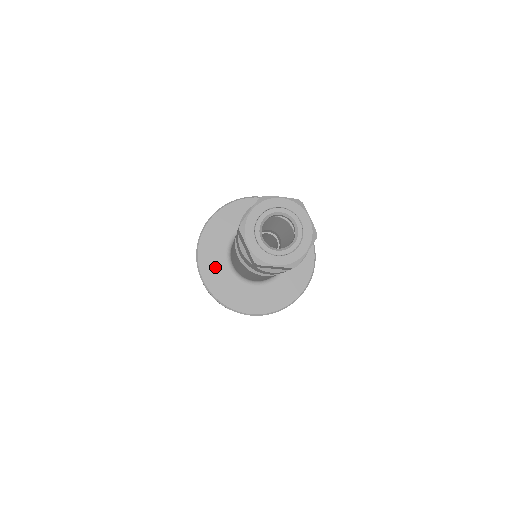
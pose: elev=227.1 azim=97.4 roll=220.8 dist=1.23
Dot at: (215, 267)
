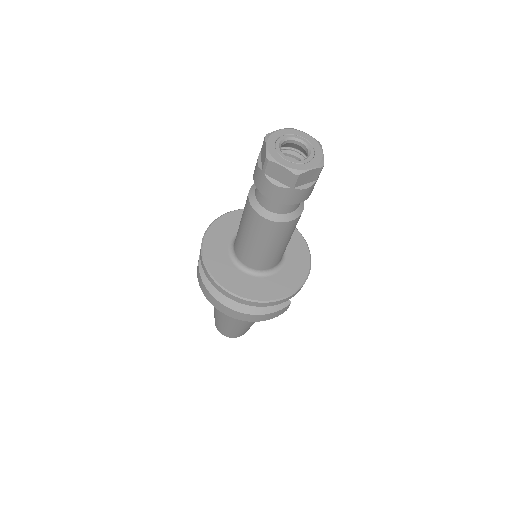
Dot at: (218, 243)
